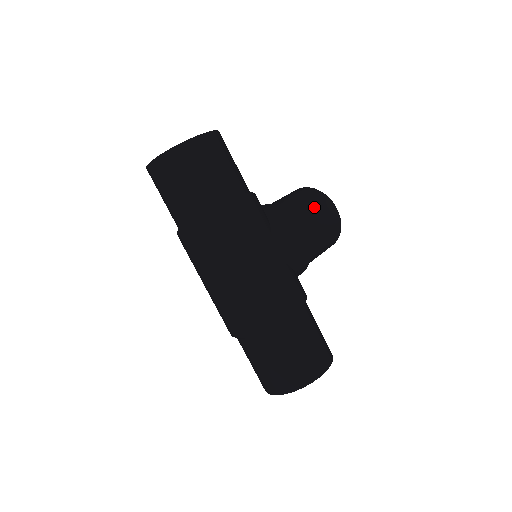
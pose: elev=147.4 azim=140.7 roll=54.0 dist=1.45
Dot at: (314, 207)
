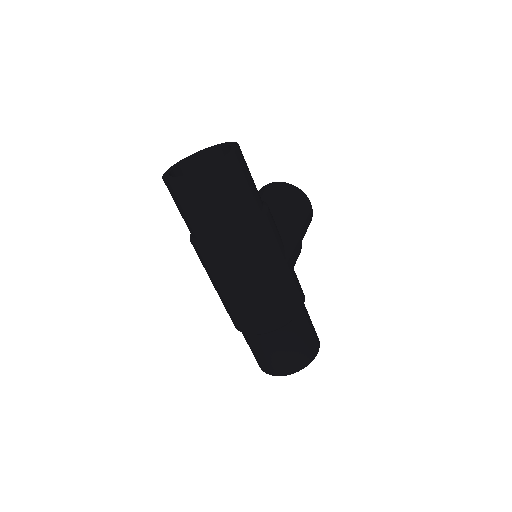
Dot at: (299, 206)
